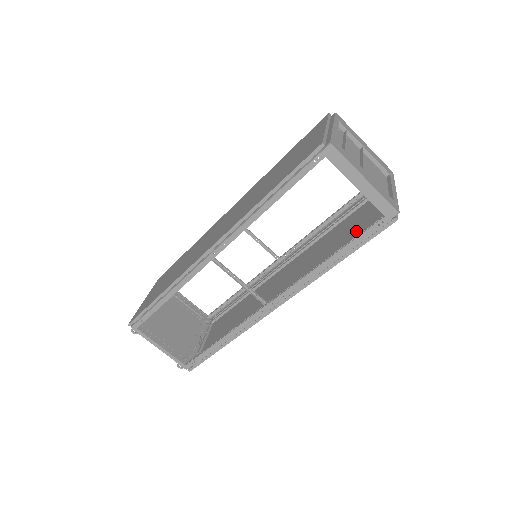
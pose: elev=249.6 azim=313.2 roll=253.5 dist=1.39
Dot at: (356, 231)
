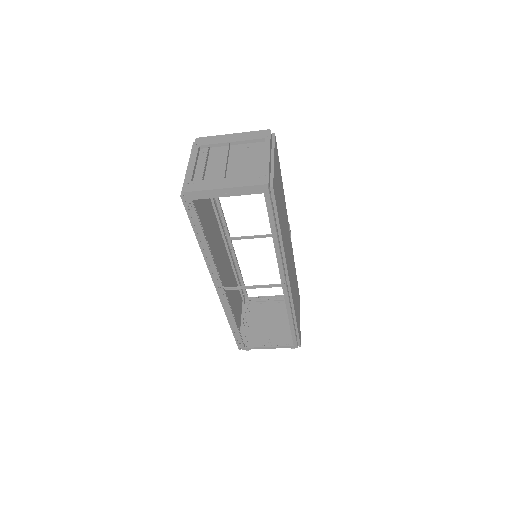
Dot at: (279, 199)
